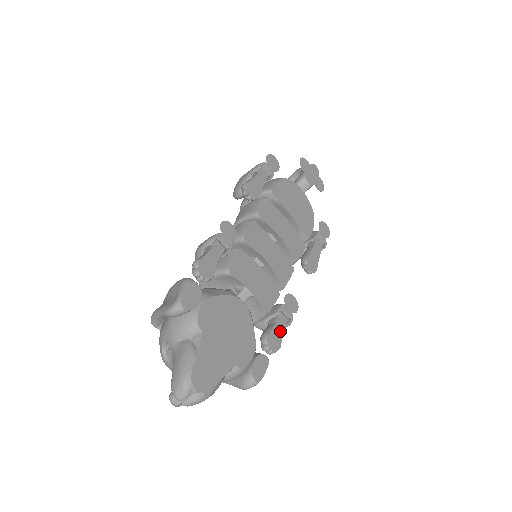
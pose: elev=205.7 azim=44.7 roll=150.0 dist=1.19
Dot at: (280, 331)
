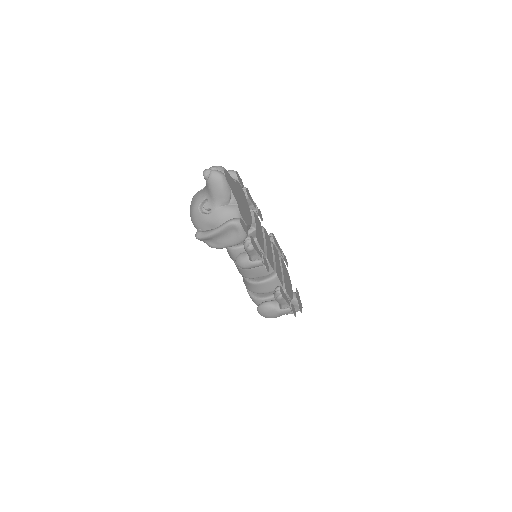
Dot at: (257, 250)
